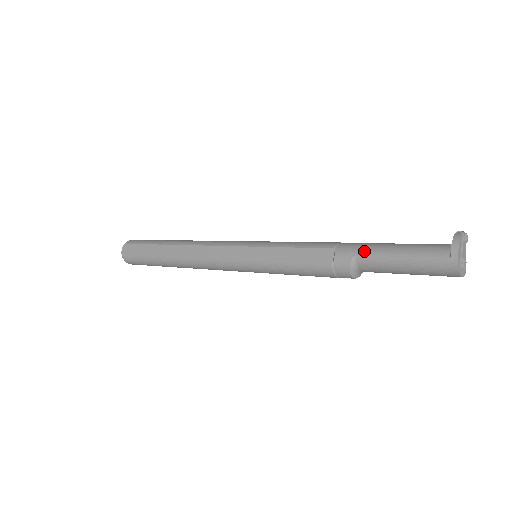
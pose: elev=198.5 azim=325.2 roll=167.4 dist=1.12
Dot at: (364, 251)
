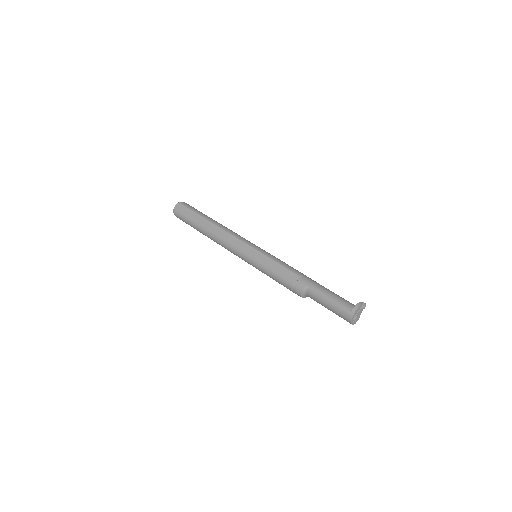
Dot at: (314, 286)
